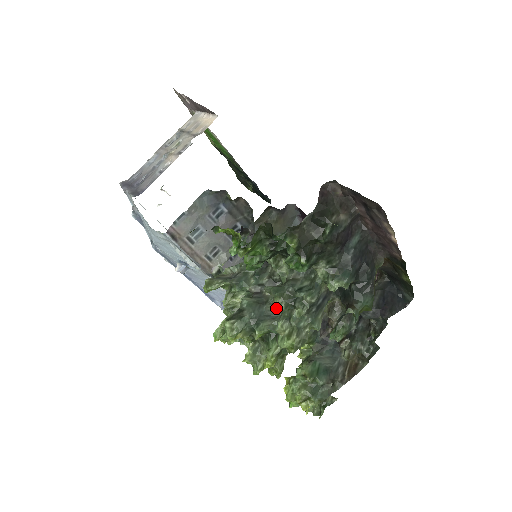
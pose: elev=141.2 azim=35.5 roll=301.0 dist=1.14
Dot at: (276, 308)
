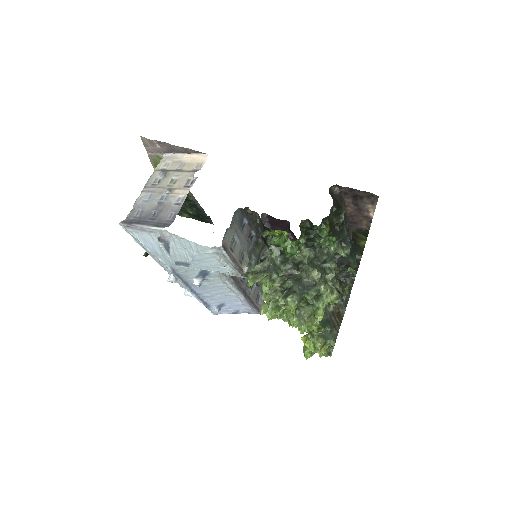
Dot at: (314, 278)
